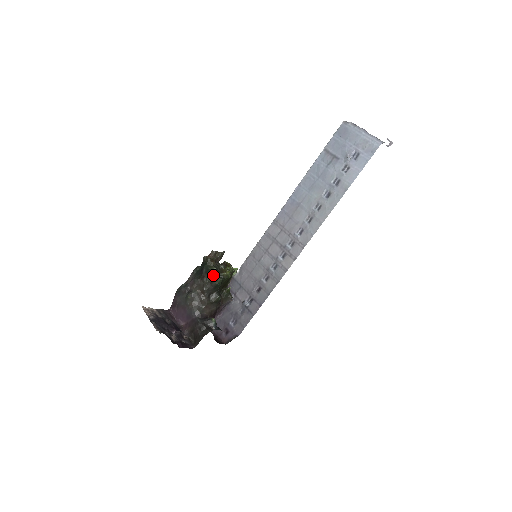
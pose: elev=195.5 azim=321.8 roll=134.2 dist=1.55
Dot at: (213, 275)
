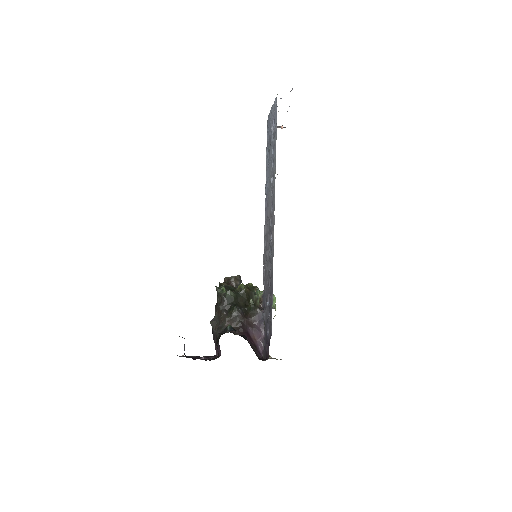
Dot at: (220, 290)
